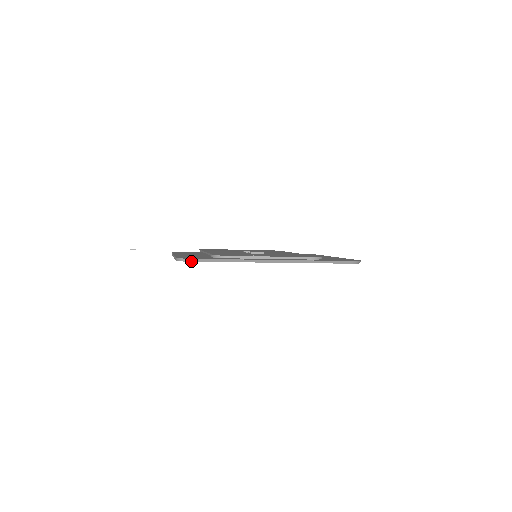
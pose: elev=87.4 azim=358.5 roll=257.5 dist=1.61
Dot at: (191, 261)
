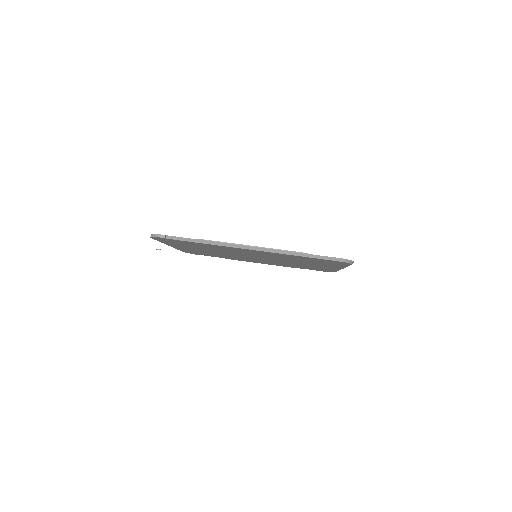
Dot at: (160, 237)
